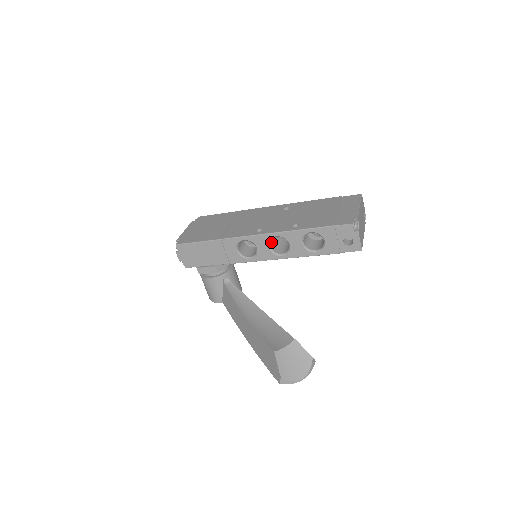
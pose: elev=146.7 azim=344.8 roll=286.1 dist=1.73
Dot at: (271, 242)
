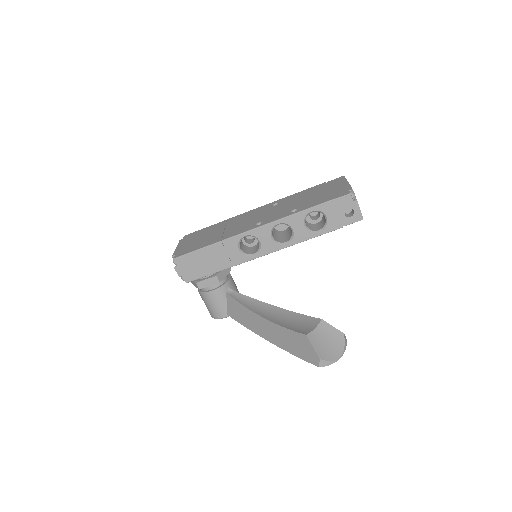
Dot at: (272, 233)
